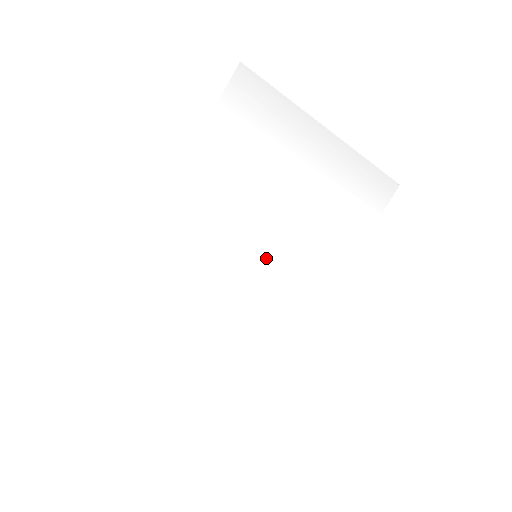
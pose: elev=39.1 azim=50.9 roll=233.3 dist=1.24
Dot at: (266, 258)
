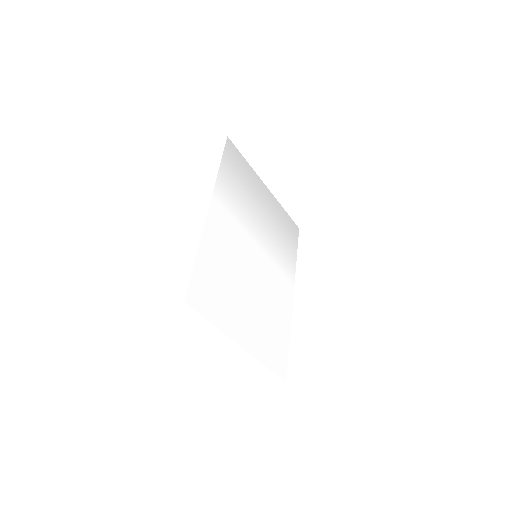
Dot at: (260, 259)
